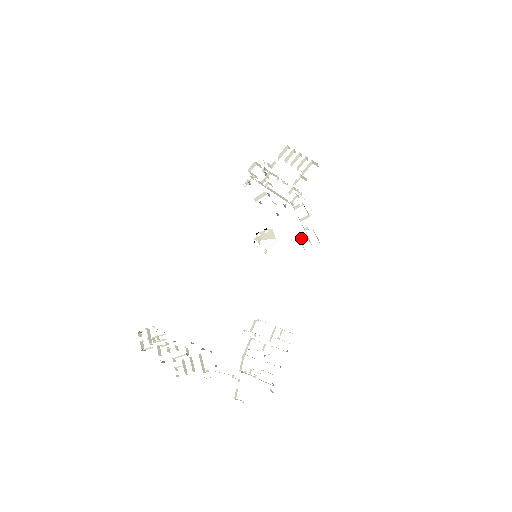
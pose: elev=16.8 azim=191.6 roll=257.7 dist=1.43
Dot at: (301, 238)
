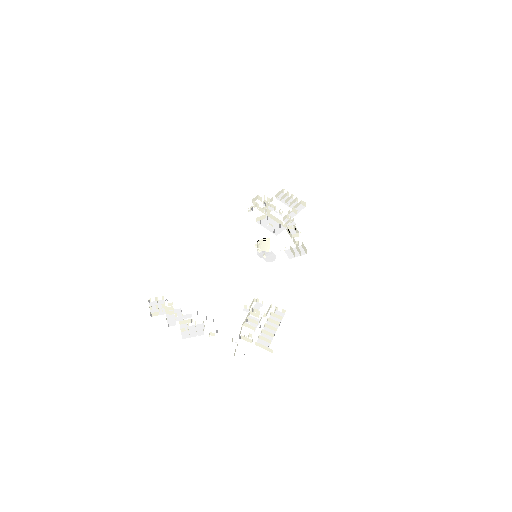
Dot at: occluded
